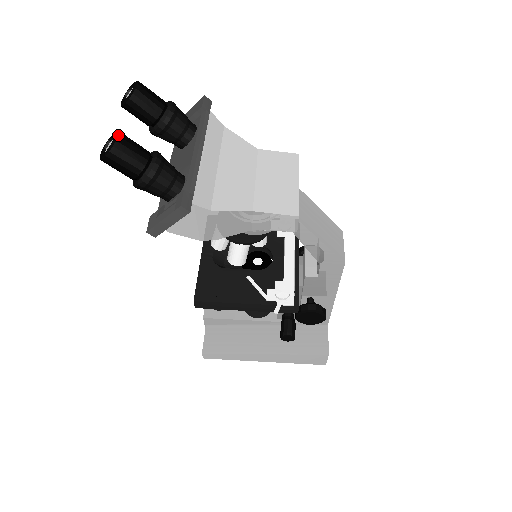
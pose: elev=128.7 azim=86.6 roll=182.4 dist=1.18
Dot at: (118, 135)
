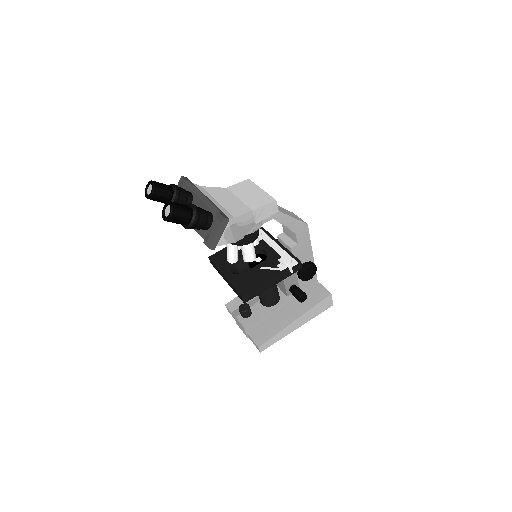
Dot at: (171, 202)
